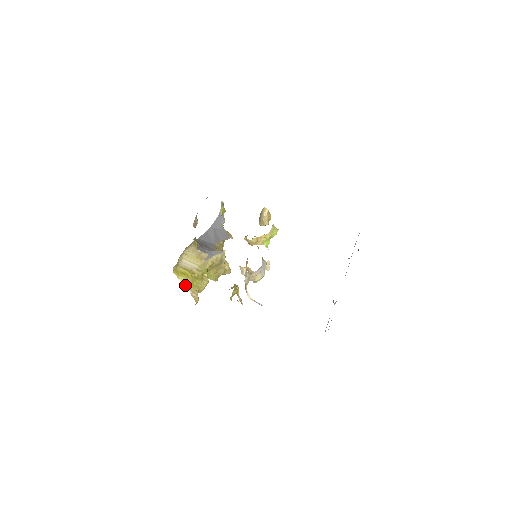
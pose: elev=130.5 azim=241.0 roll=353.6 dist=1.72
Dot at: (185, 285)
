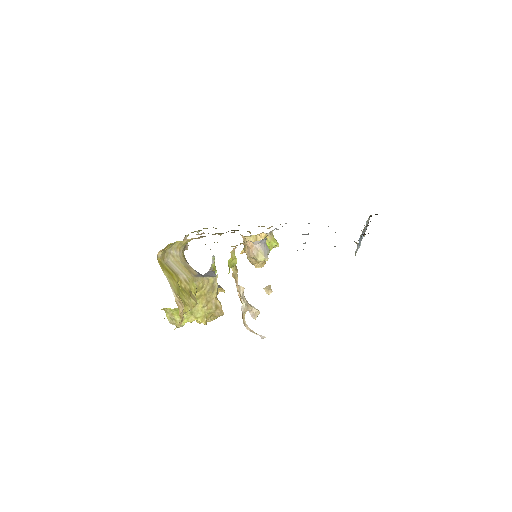
Dot at: (169, 283)
